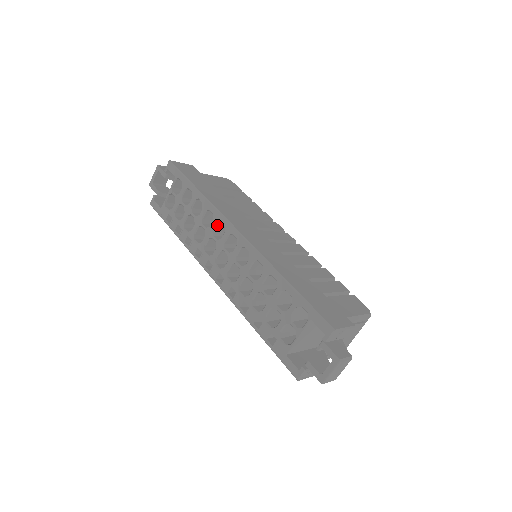
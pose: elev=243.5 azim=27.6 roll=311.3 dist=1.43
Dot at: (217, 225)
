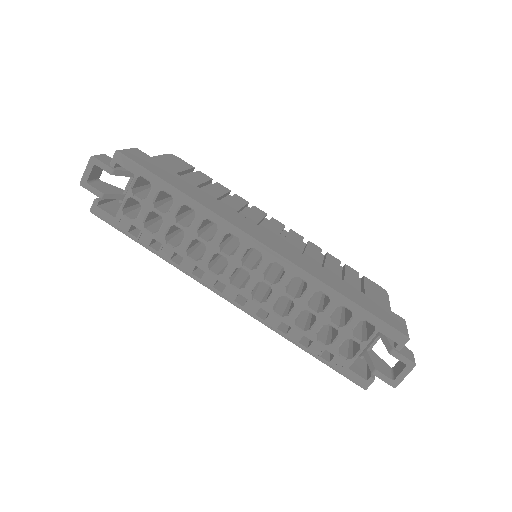
Dot at: (224, 237)
